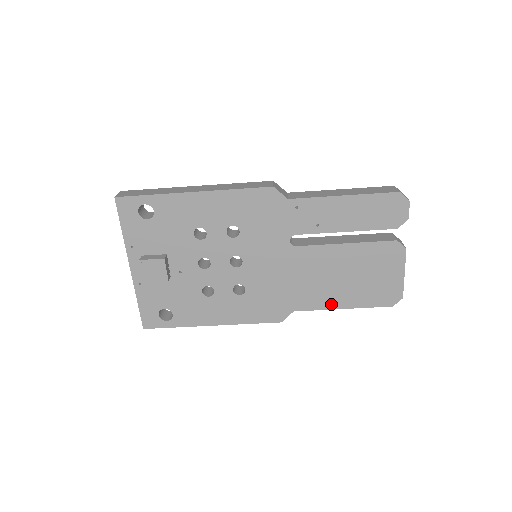
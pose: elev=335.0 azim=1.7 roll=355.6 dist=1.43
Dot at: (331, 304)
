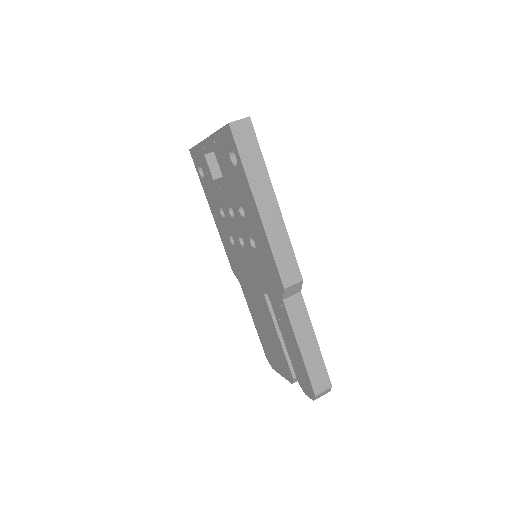
Dot at: (252, 313)
